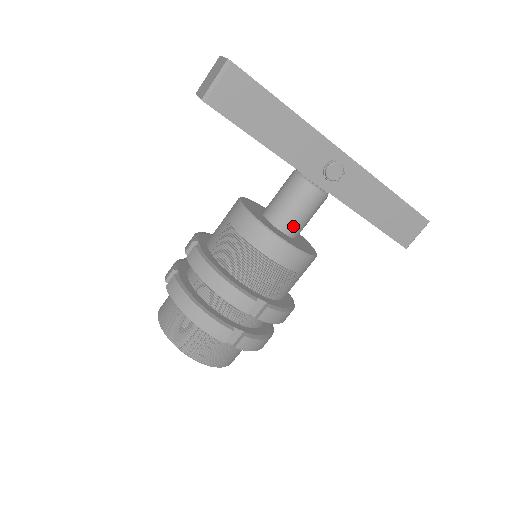
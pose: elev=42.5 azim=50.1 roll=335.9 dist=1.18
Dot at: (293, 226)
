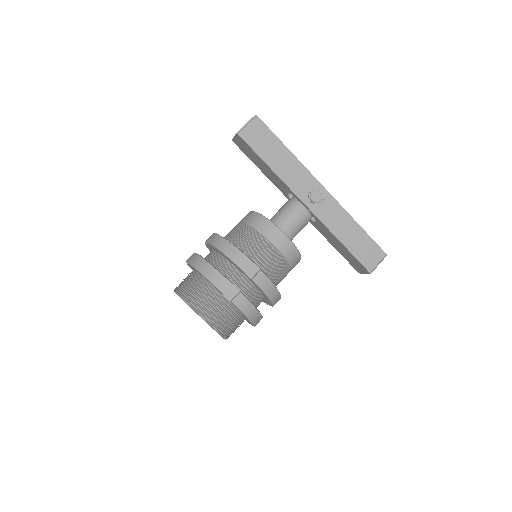
Dot at: (285, 230)
